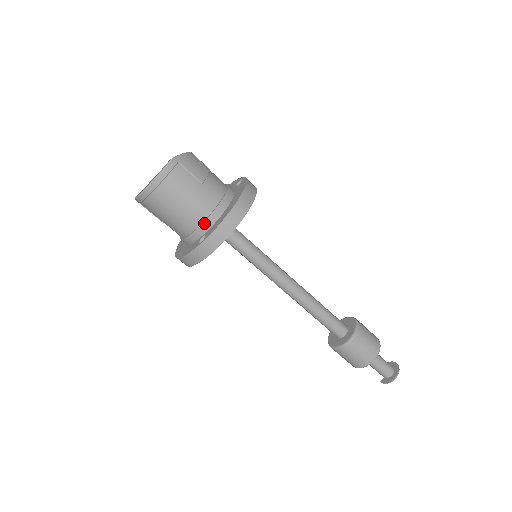
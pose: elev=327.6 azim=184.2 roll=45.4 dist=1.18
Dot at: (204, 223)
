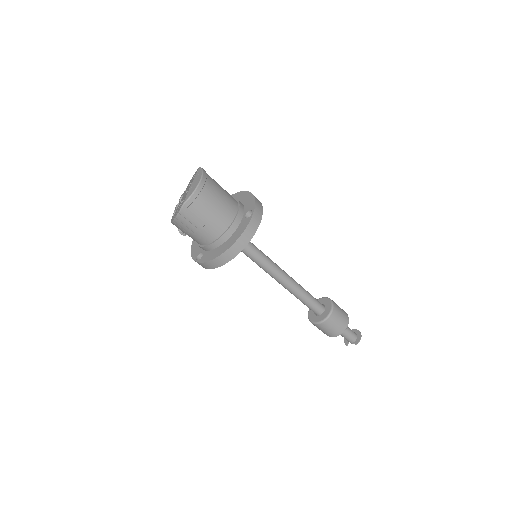
Dot at: (240, 208)
